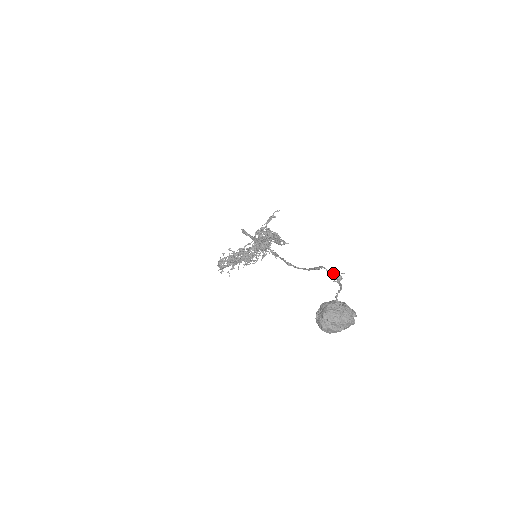
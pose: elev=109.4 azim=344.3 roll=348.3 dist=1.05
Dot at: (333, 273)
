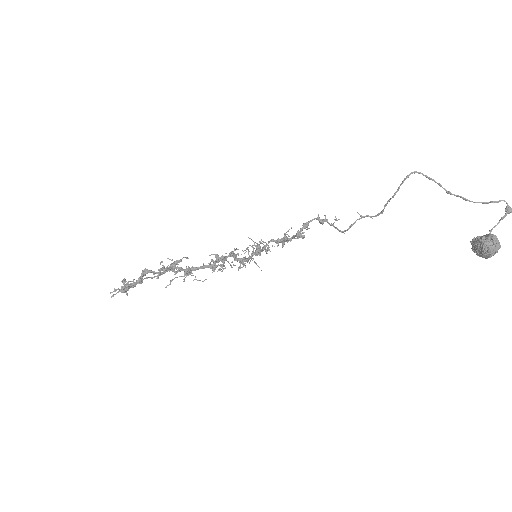
Dot at: (509, 206)
